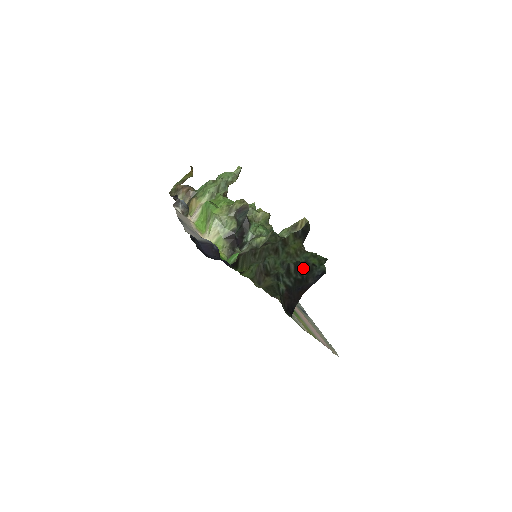
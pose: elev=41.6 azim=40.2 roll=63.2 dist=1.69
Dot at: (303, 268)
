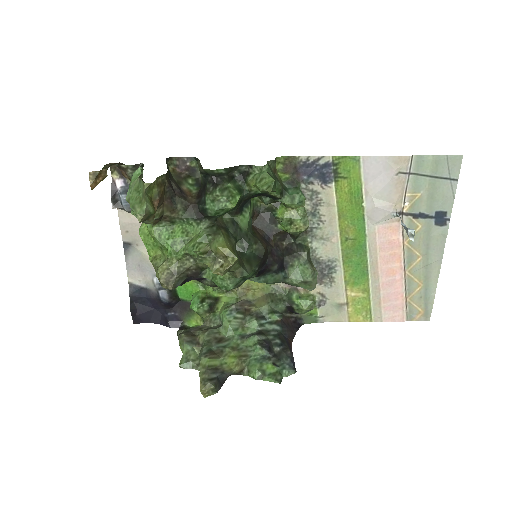
Dot at: (271, 349)
